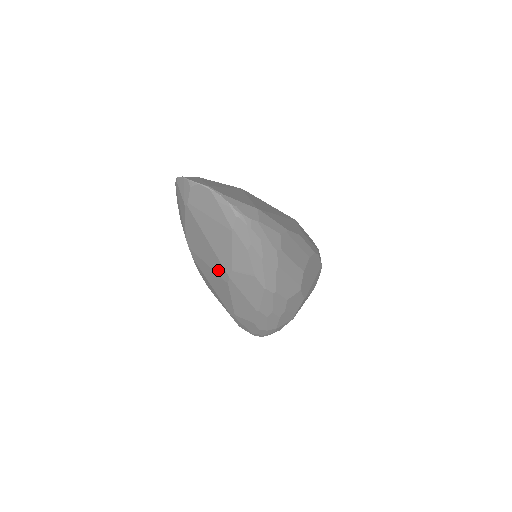
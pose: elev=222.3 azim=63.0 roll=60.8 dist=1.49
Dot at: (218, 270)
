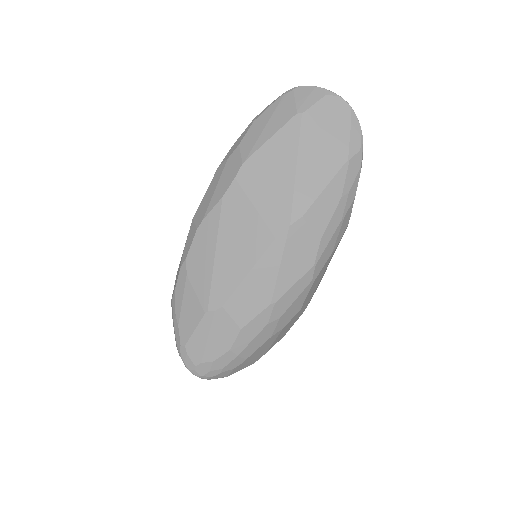
Dot at: (274, 214)
